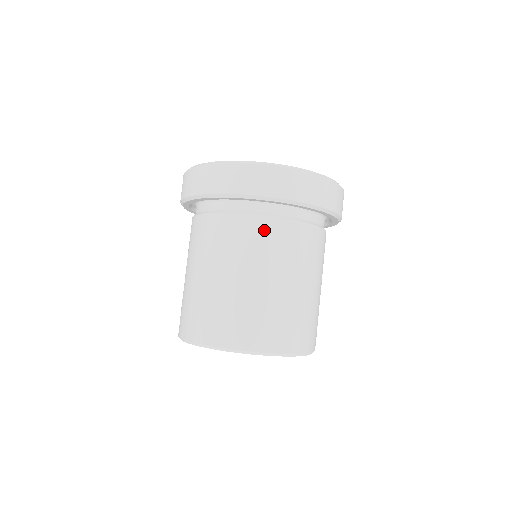
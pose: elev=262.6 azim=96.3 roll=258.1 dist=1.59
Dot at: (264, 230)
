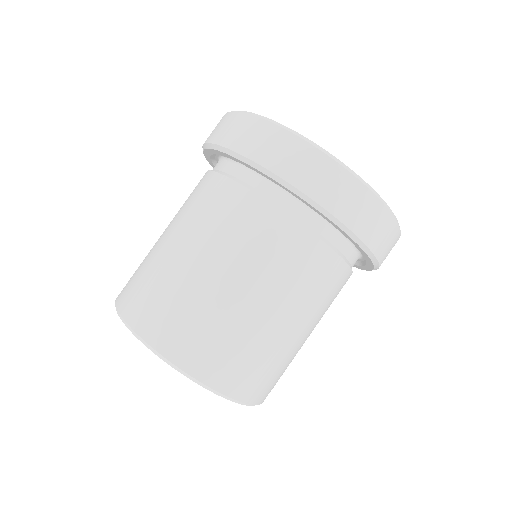
Dot at: (233, 202)
